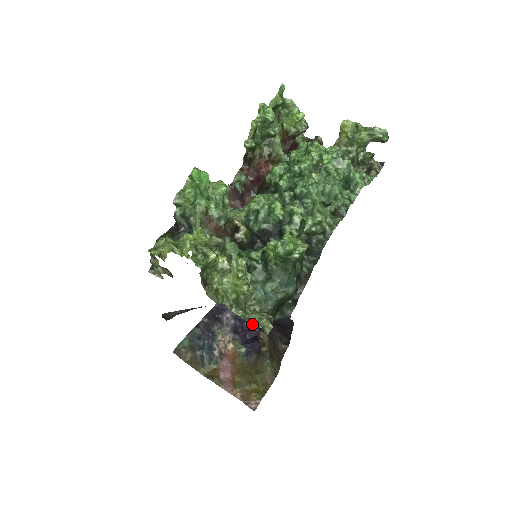
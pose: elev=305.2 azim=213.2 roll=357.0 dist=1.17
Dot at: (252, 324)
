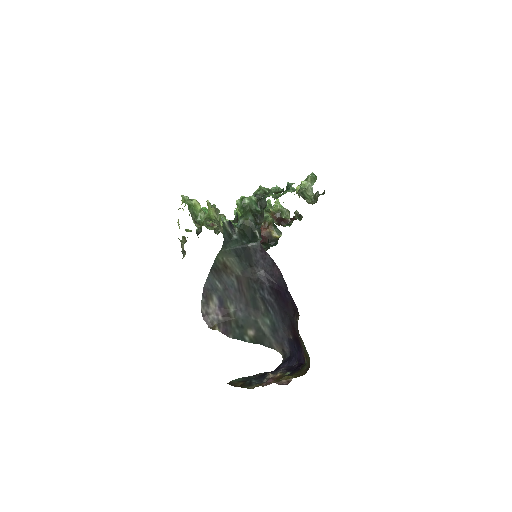
Dot at: (216, 220)
